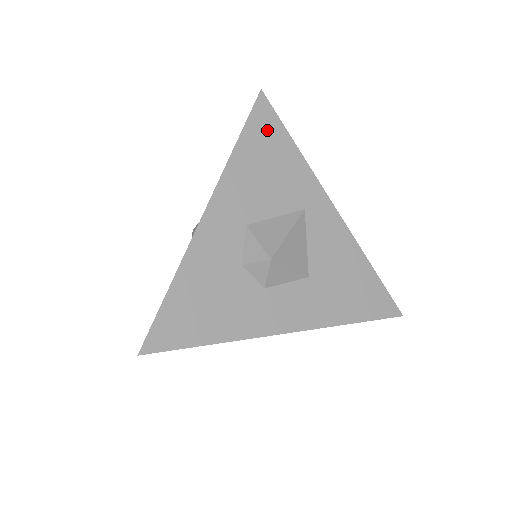
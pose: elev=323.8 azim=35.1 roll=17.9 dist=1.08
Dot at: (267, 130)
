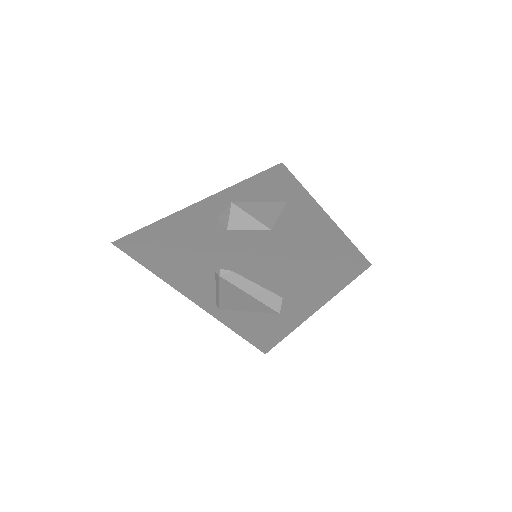
Dot at: (277, 174)
